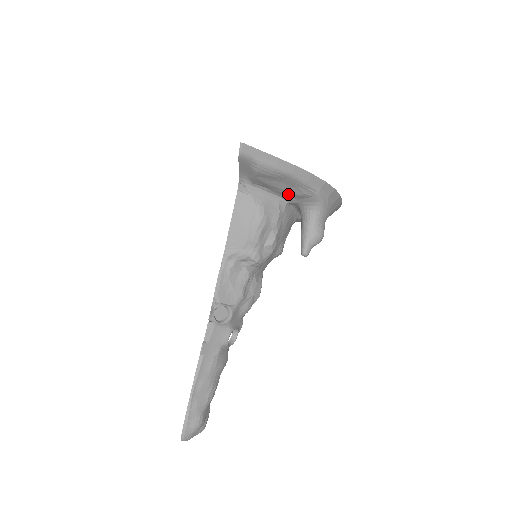
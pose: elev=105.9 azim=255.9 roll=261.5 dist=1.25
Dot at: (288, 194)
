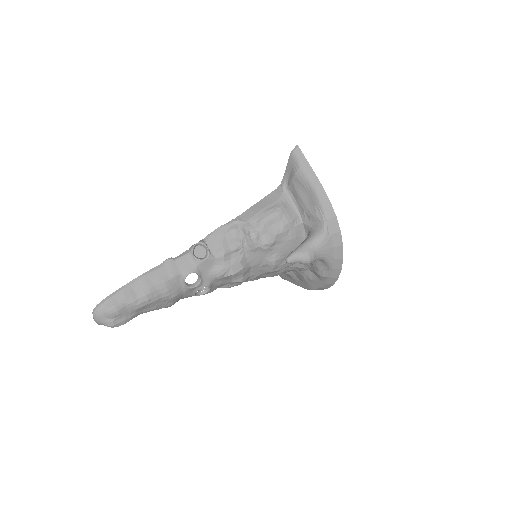
Dot at: (306, 212)
